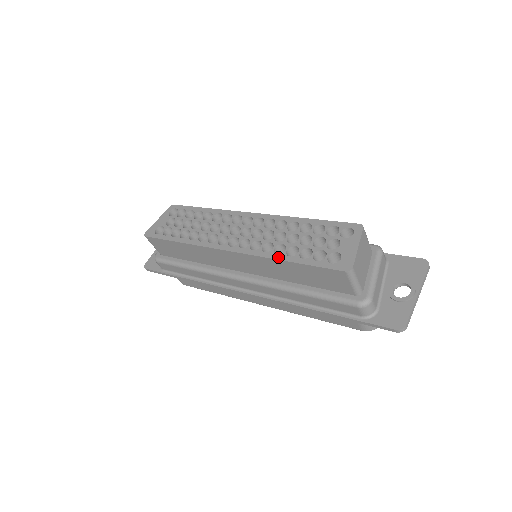
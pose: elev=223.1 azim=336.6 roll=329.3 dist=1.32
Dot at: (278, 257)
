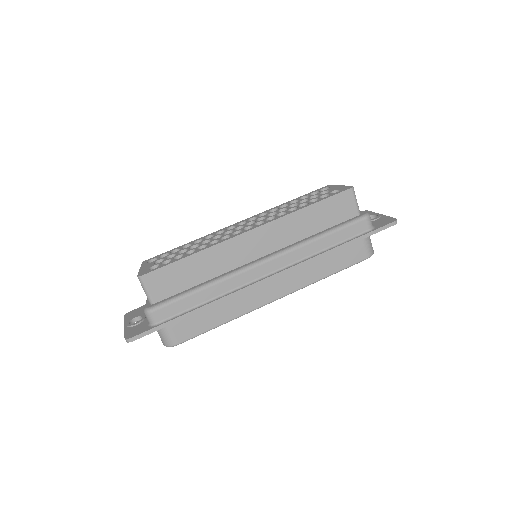
Dot at: (298, 209)
